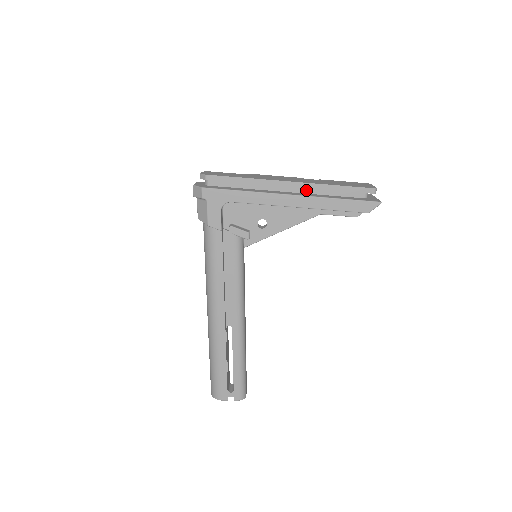
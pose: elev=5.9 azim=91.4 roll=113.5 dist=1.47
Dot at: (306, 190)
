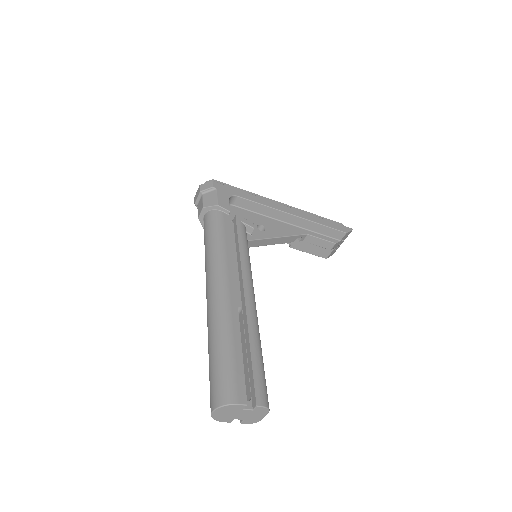
Dot at: occluded
